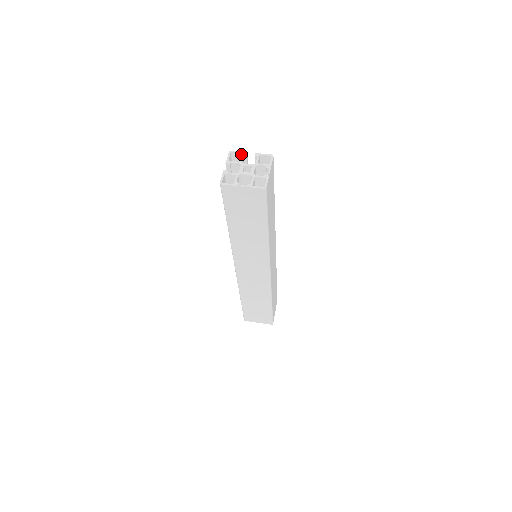
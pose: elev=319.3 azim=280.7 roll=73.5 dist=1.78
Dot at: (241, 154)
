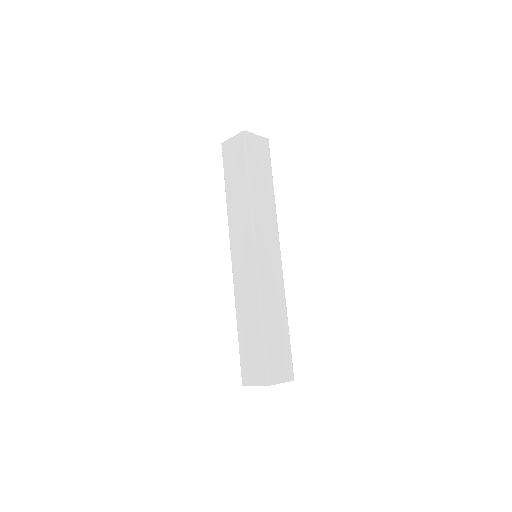
Dot at: occluded
